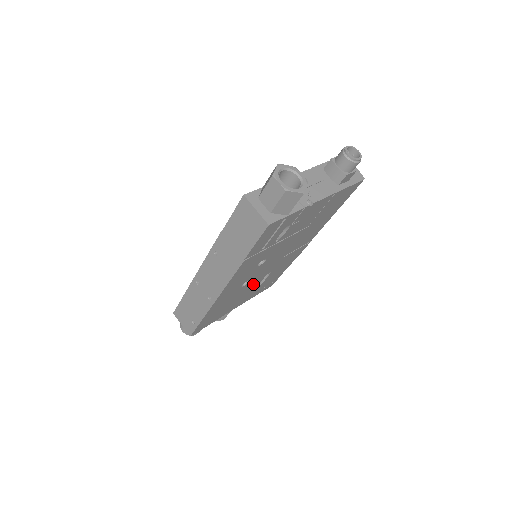
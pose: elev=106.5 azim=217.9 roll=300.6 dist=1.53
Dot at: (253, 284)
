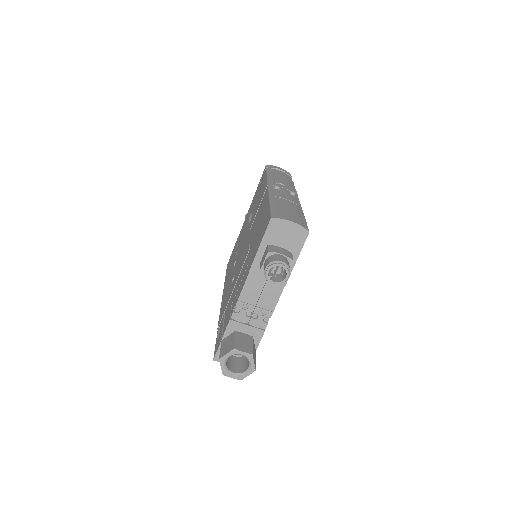
Dot at: occluded
